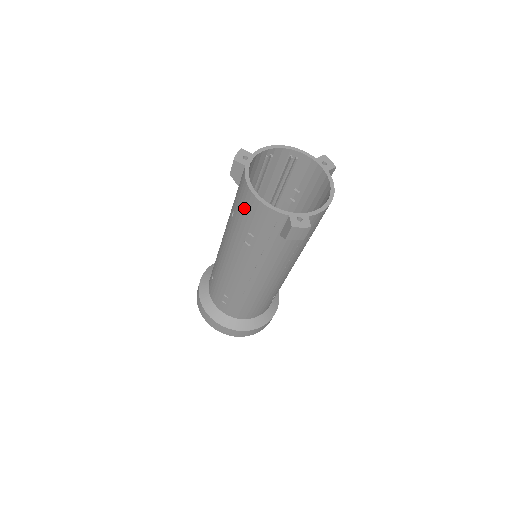
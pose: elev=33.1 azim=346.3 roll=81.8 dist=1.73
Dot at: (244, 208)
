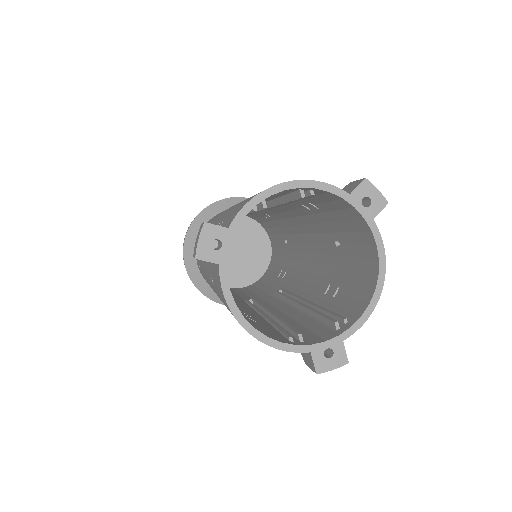
Dot at: occluded
